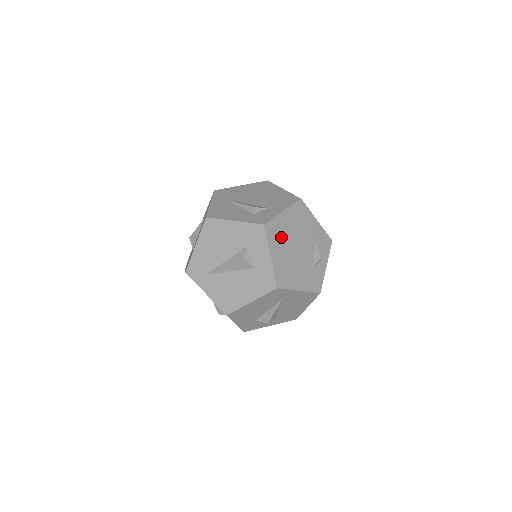
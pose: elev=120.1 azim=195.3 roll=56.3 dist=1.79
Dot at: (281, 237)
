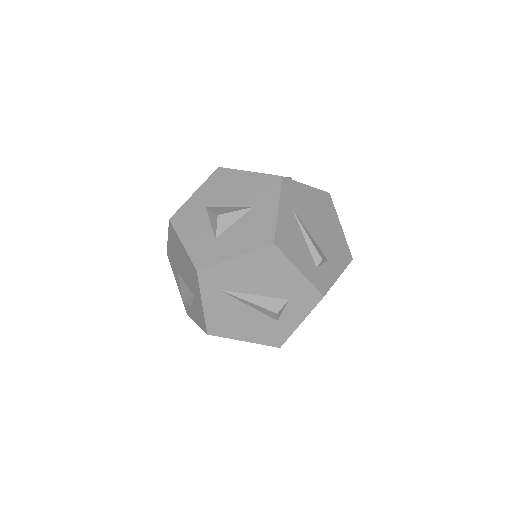
Dot at: occluded
